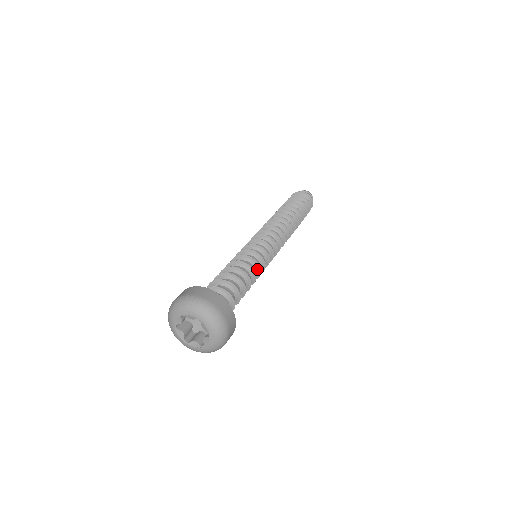
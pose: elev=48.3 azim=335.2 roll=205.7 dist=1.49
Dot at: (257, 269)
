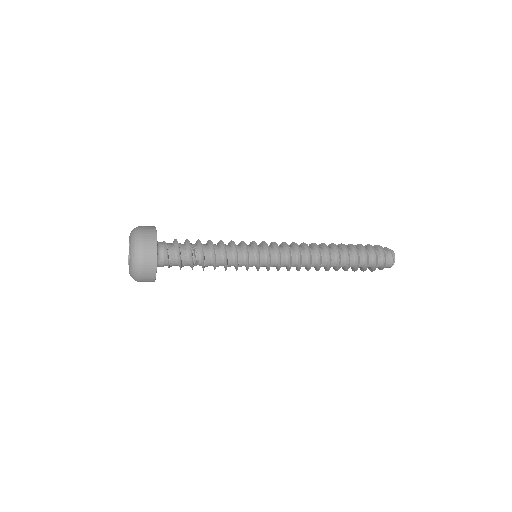
Dot at: (235, 251)
